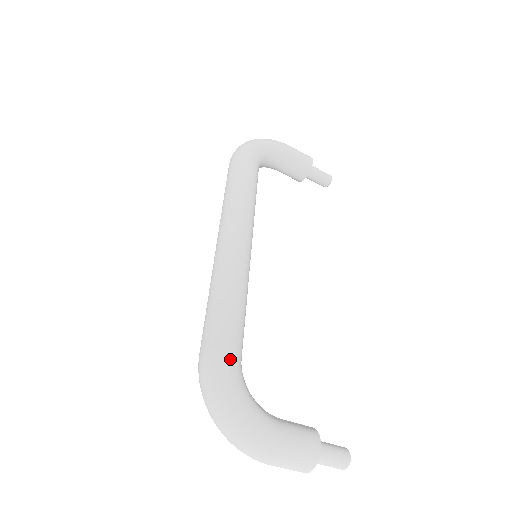
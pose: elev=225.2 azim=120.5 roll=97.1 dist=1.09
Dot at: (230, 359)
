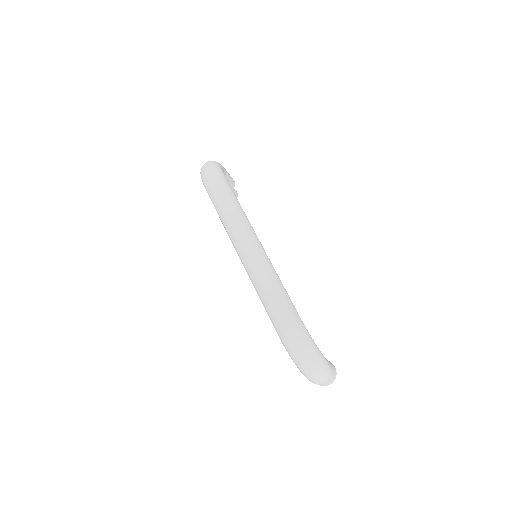
Dot at: (304, 325)
